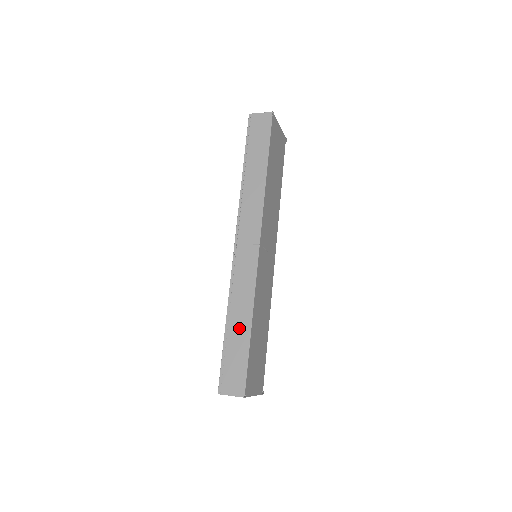
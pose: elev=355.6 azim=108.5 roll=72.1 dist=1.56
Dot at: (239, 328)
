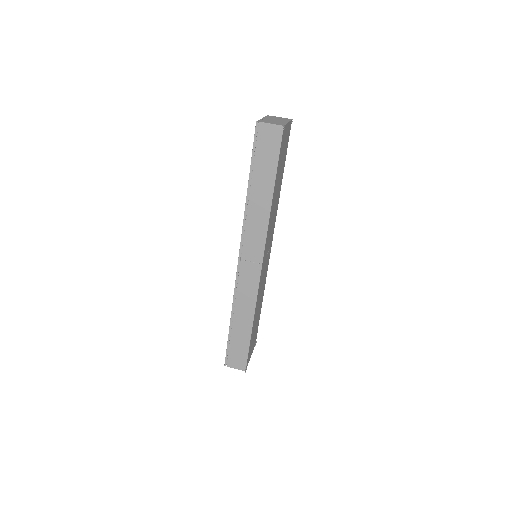
Dot at: (242, 326)
